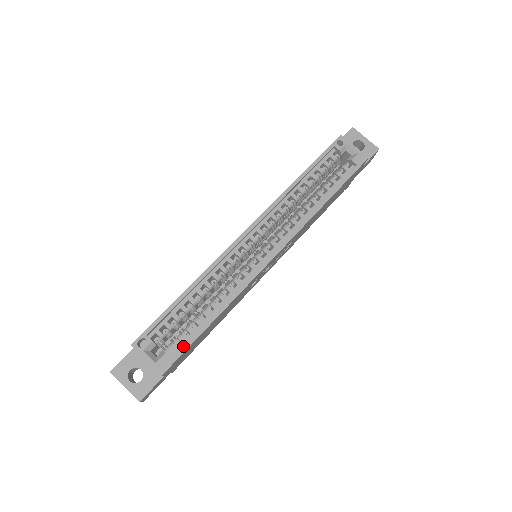
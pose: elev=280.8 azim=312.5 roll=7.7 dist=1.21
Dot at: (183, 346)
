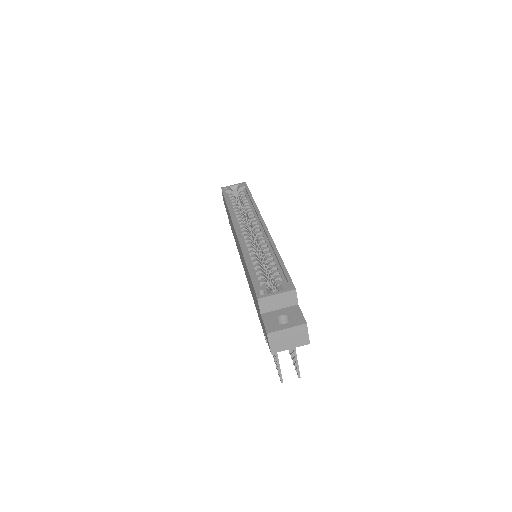
Dot at: (284, 274)
